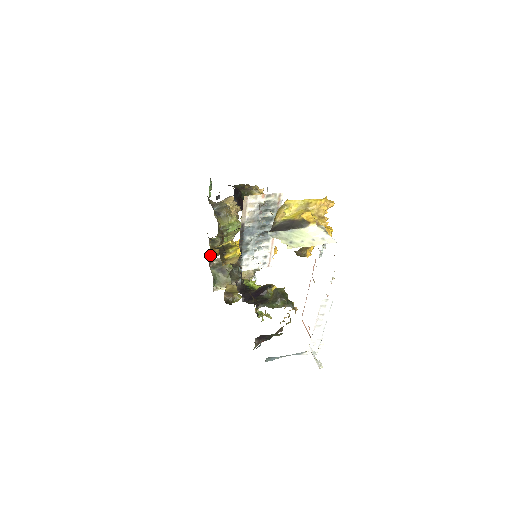
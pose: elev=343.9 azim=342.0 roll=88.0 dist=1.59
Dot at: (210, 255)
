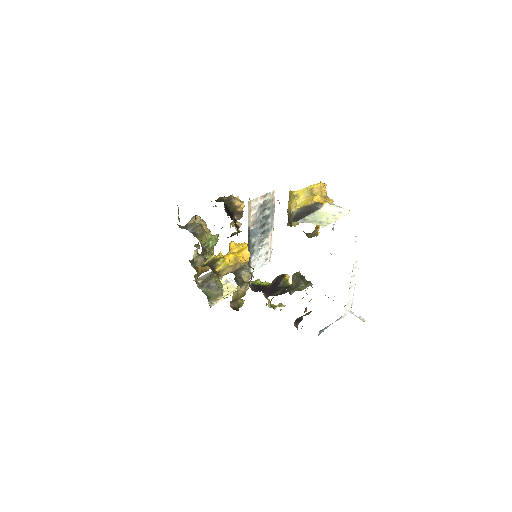
Dot at: (195, 276)
